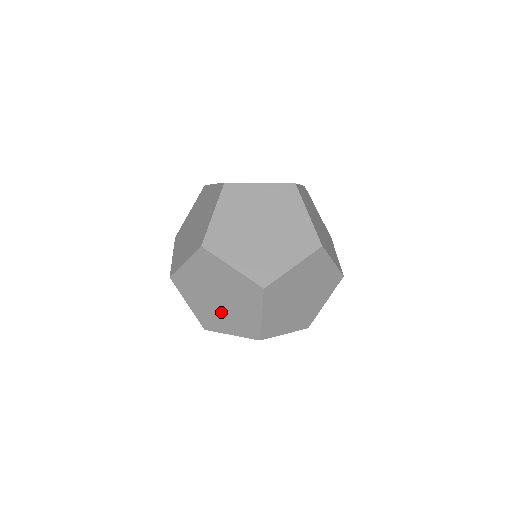
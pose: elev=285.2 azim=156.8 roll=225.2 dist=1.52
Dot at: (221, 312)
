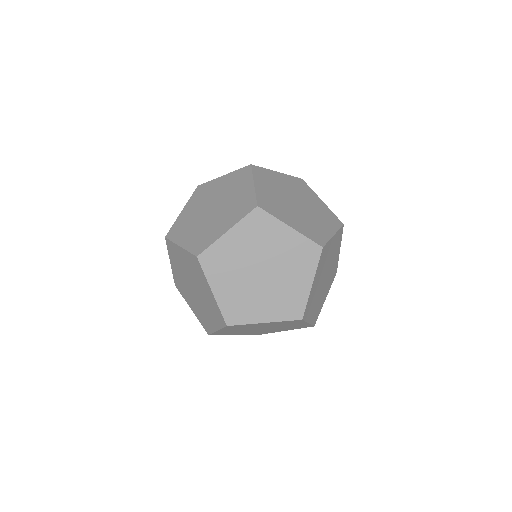
Dot at: (269, 330)
